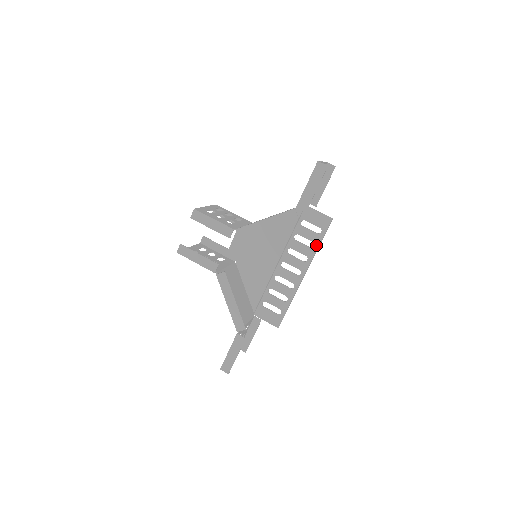
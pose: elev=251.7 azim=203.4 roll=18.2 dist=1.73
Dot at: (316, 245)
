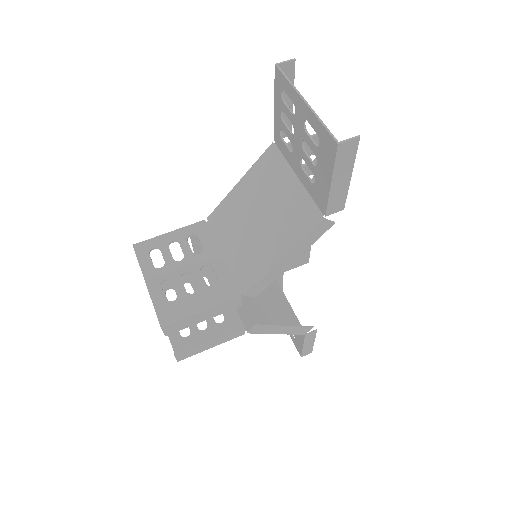
Dot at: occluded
